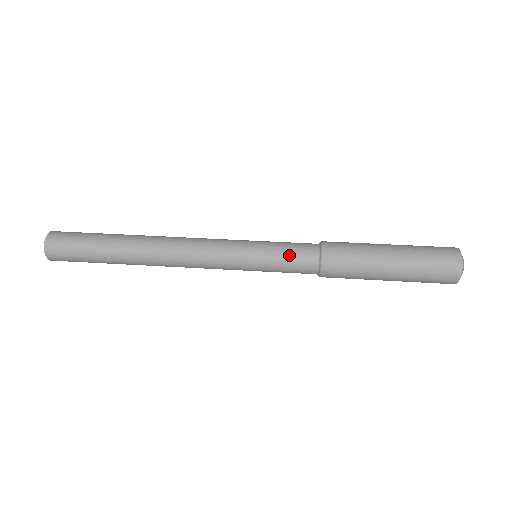
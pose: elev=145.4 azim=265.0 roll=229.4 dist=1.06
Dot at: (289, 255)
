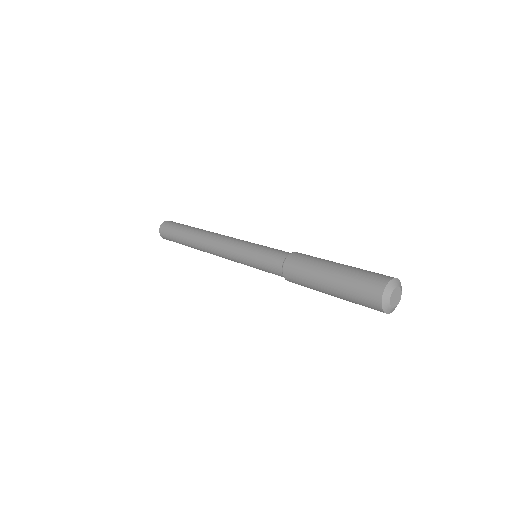
Dot at: (270, 252)
